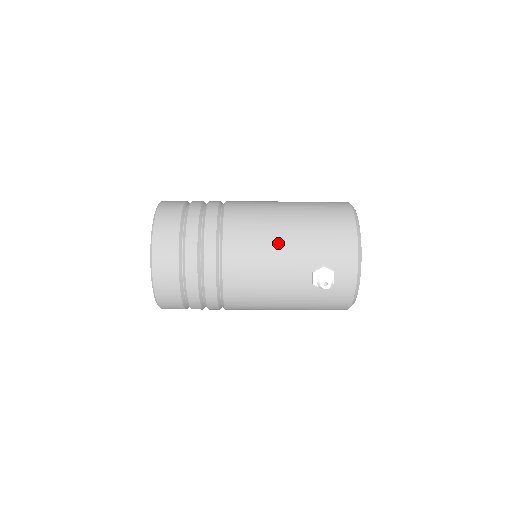
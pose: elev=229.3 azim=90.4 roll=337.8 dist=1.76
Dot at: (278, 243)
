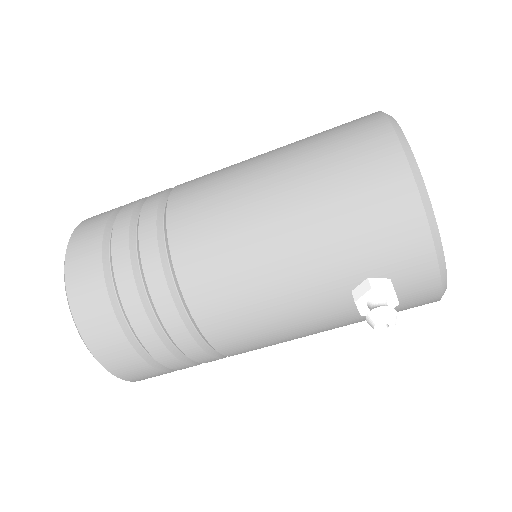
Dot at: (276, 267)
